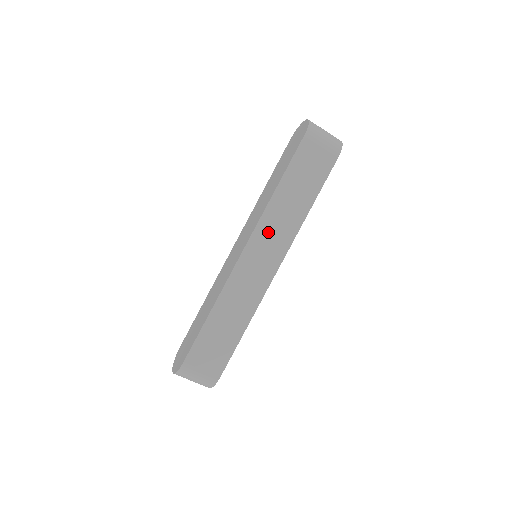
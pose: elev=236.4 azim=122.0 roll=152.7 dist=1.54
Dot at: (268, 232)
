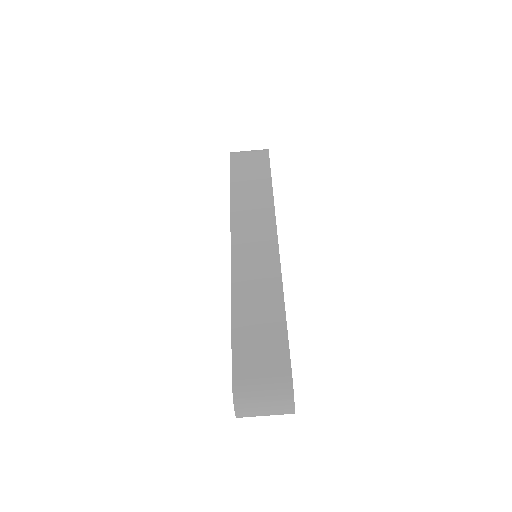
Dot at: (245, 220)
